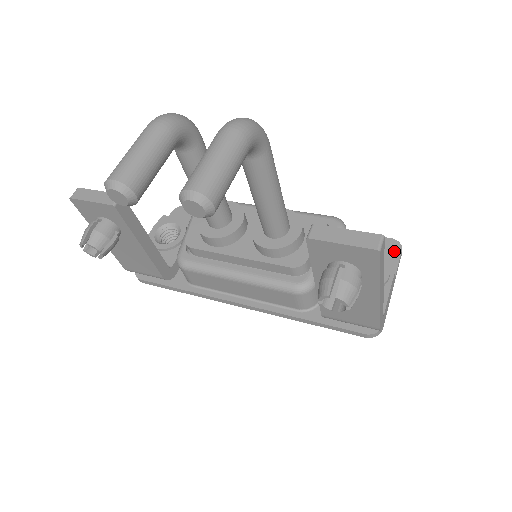
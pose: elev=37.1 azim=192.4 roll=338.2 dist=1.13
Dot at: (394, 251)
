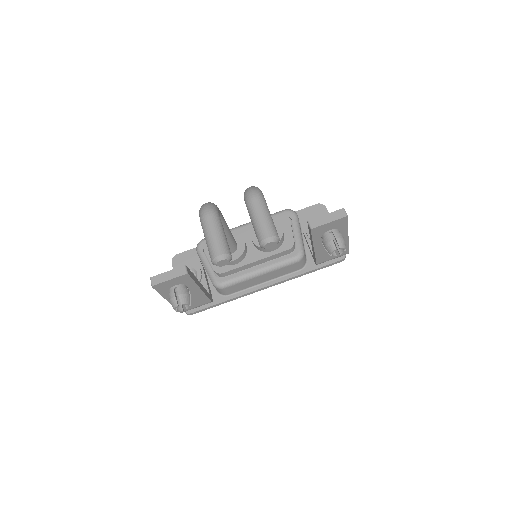
Dot at: (323, 210)
